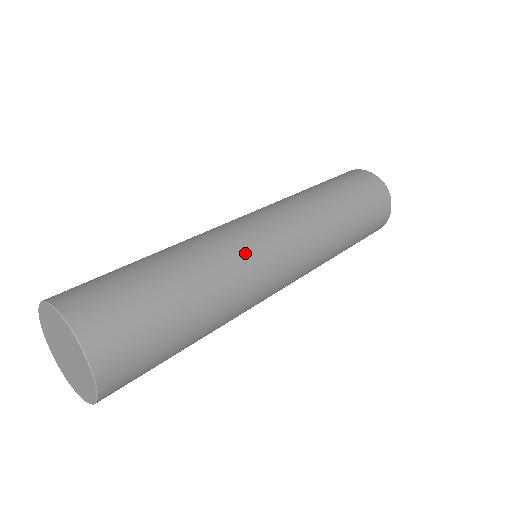
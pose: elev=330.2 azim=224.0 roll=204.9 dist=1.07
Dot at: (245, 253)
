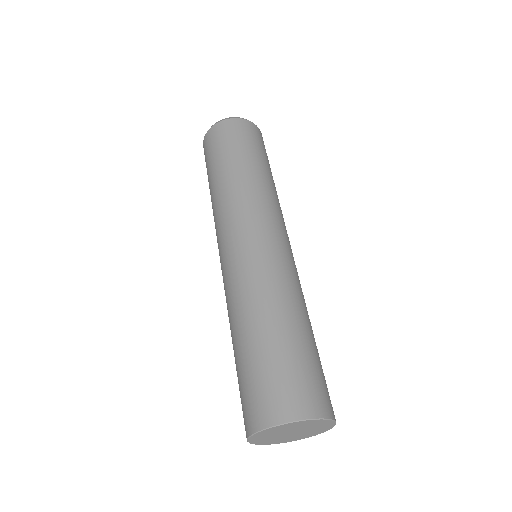
Dot at: (283, 267)
